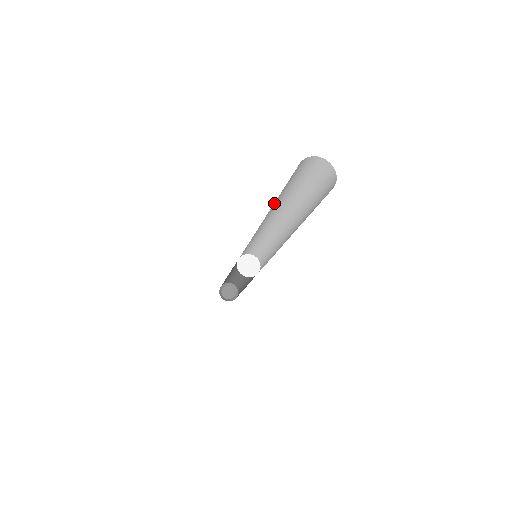
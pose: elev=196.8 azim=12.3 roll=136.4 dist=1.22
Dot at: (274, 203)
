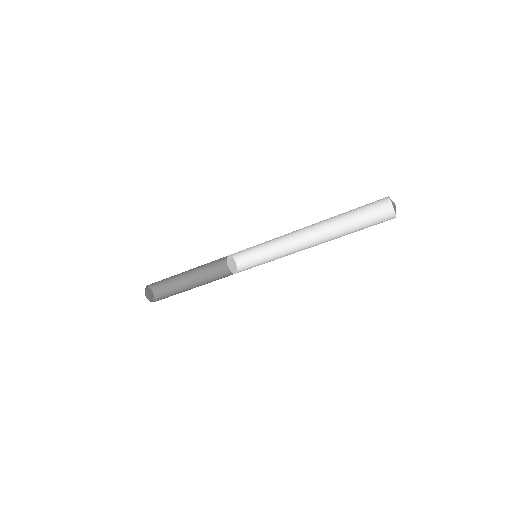
Dot at: occluded
